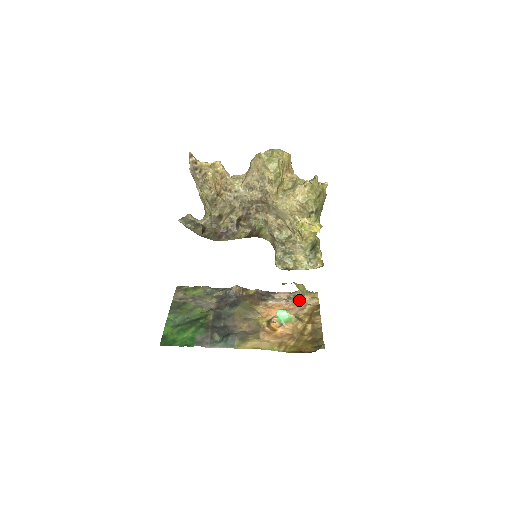
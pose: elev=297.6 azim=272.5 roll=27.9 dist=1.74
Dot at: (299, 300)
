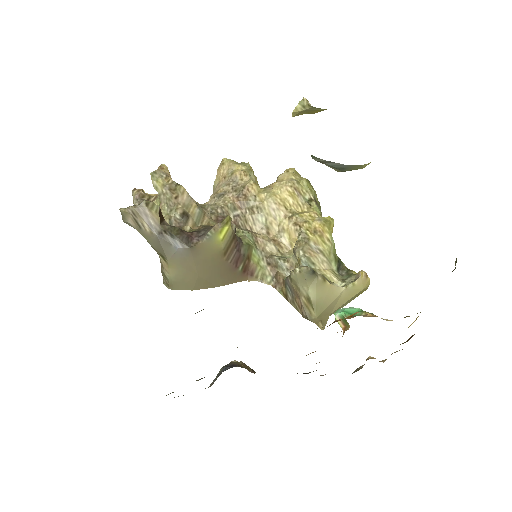
Dot at: occluded
